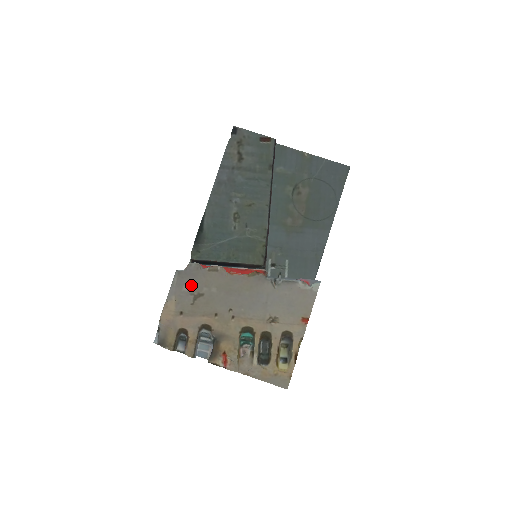
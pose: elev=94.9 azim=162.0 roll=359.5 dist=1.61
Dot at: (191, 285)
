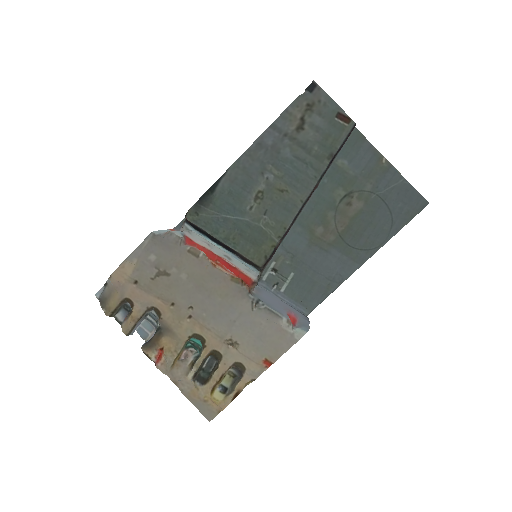
Dot at: (161, 257)
